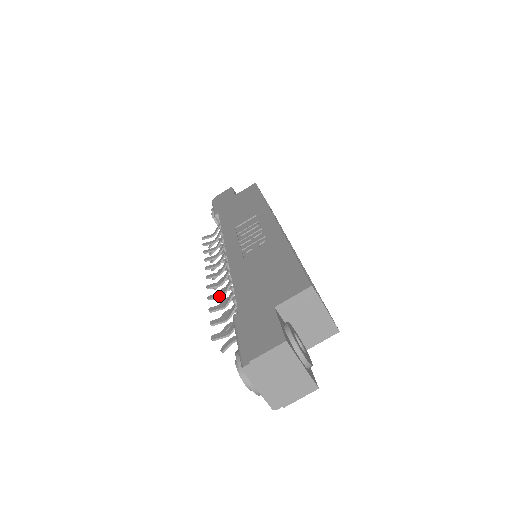
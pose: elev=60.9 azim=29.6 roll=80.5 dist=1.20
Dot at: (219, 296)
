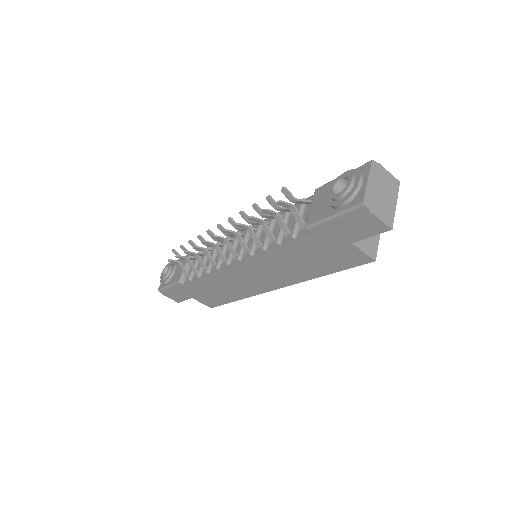
Dot at: occluded
